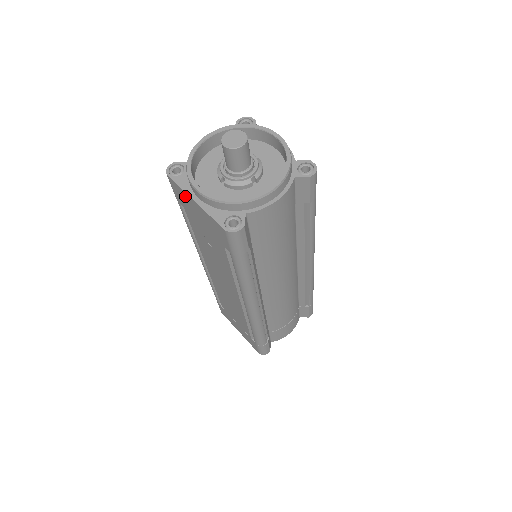
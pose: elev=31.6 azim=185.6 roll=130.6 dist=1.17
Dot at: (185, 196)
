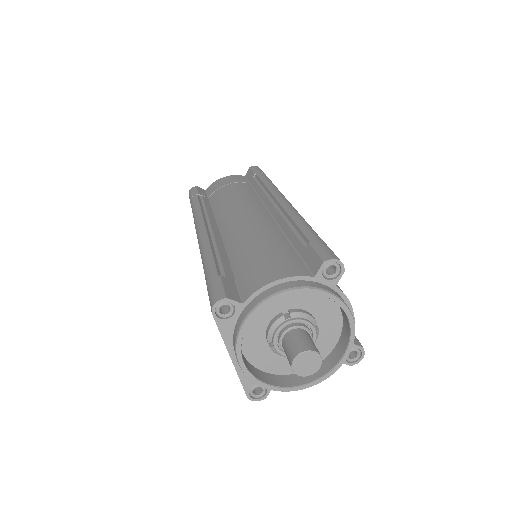
Dot at: occluded
